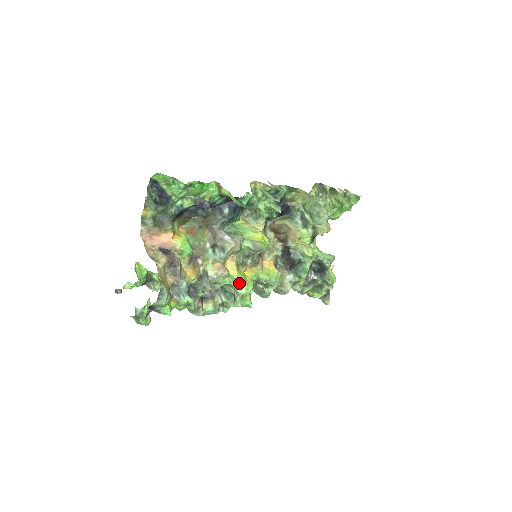
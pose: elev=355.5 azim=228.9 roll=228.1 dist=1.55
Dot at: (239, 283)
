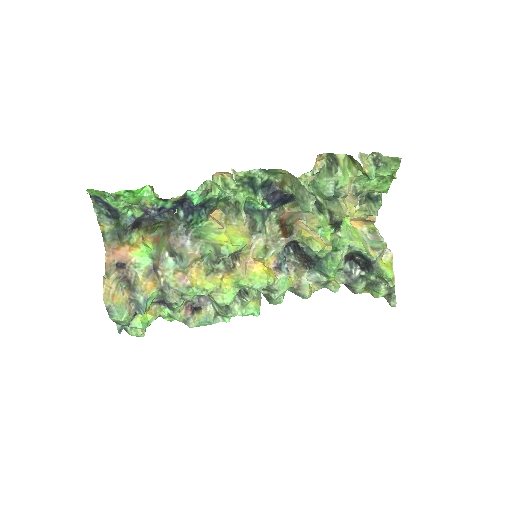
Dot at: (215, 292)
